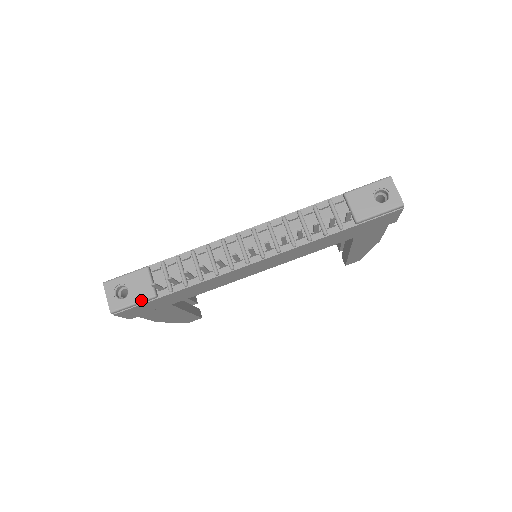
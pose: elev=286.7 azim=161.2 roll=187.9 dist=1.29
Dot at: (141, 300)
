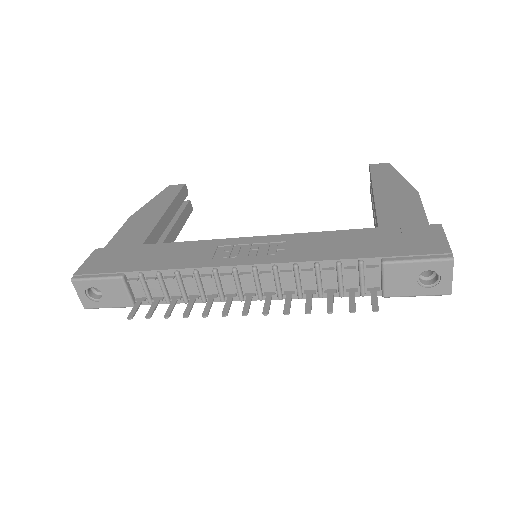
Dot at: (118, 307)
